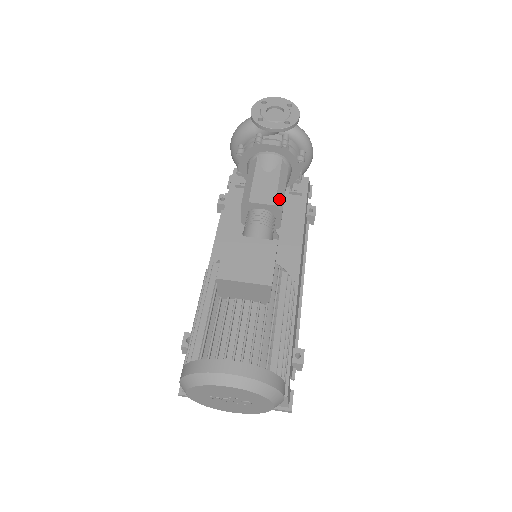
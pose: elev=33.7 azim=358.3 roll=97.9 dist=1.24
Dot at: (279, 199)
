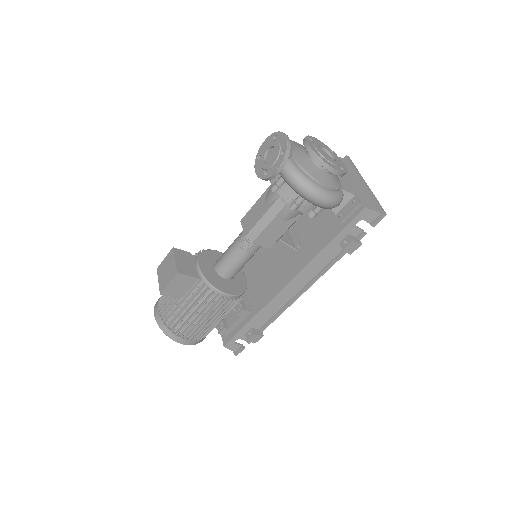
Dot at: (254, 232)
